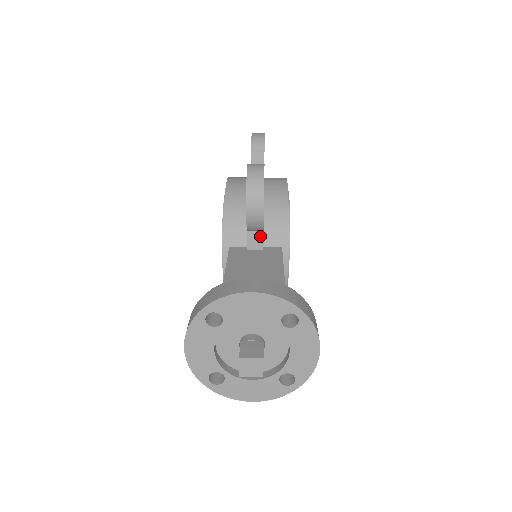
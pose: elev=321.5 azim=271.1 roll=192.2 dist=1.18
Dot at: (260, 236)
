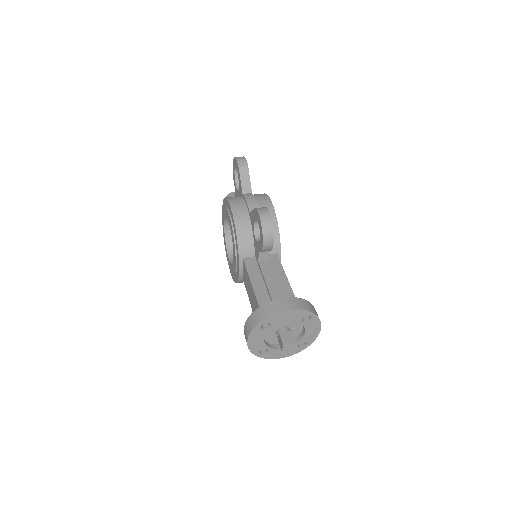
Dot at: (267, 253)
